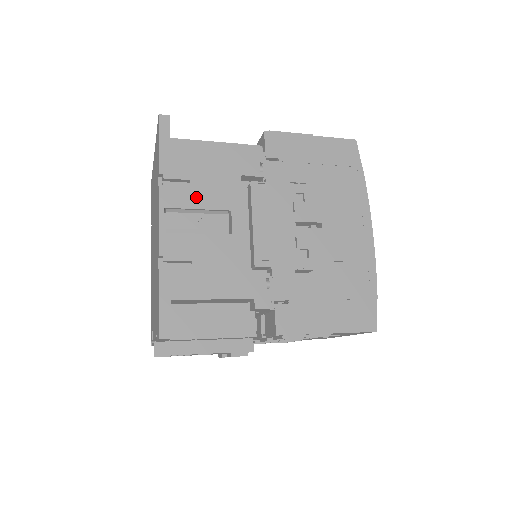
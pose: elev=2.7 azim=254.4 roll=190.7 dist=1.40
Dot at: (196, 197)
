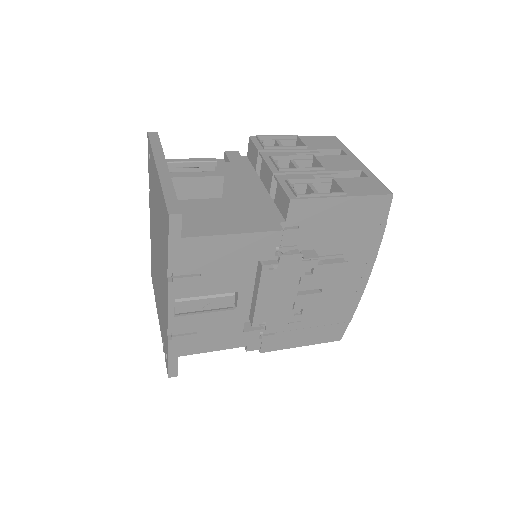
Dot at: (205, 286)
